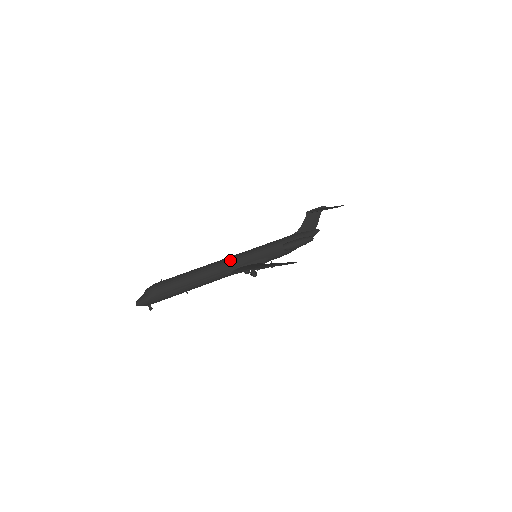
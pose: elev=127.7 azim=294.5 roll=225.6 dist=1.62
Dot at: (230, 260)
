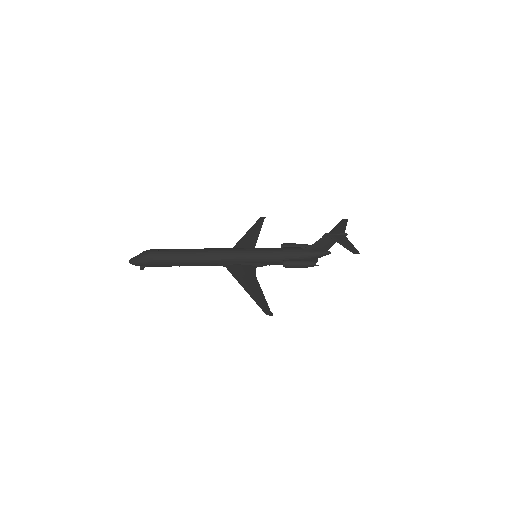
Dot at: (227, 255)
